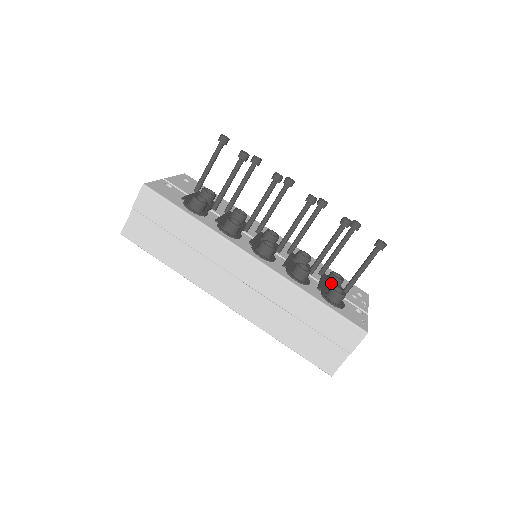
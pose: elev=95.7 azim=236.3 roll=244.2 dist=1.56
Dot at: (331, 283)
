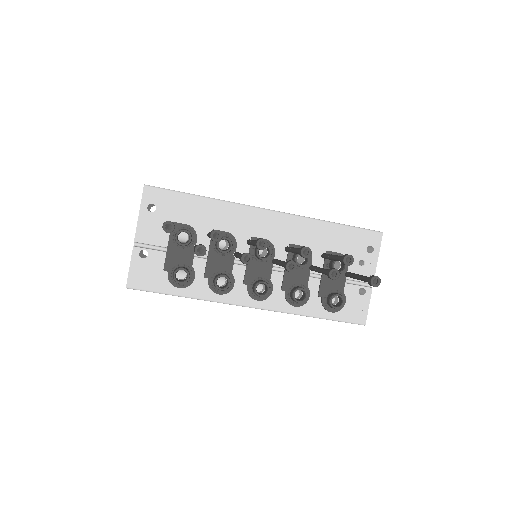
Dot at: occluded
